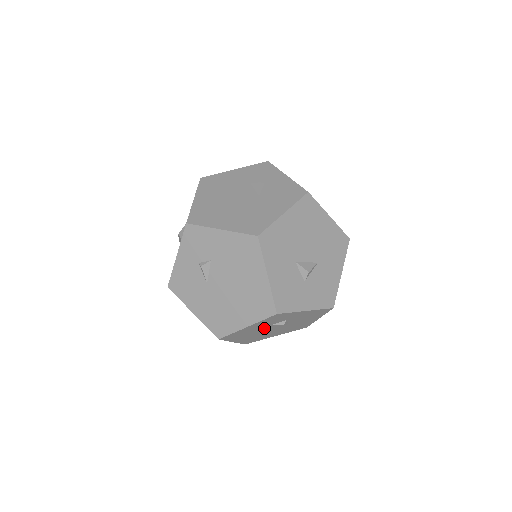
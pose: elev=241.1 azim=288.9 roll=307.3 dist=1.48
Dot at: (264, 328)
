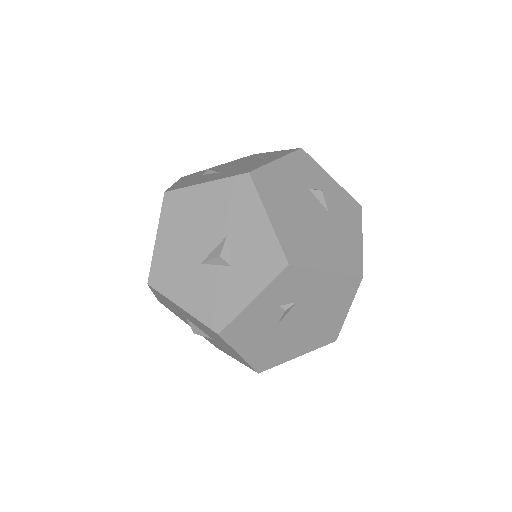
Dot at: occluded
